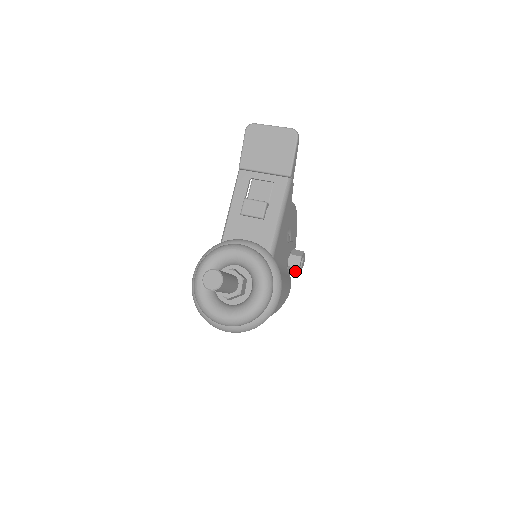
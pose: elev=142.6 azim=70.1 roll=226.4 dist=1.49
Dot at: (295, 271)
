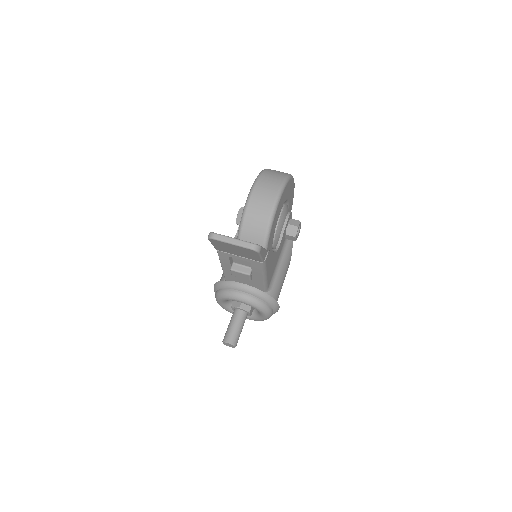
Dot at: occluded
